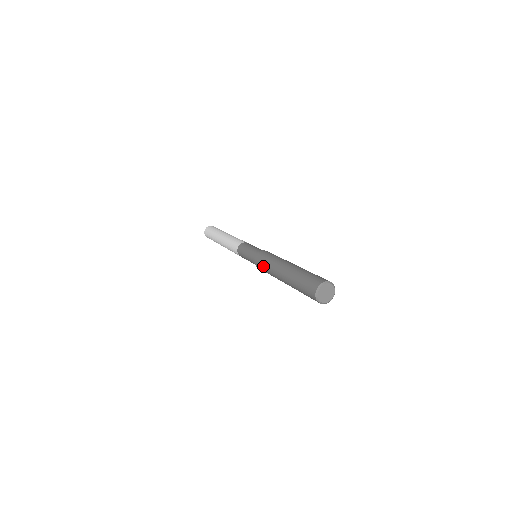
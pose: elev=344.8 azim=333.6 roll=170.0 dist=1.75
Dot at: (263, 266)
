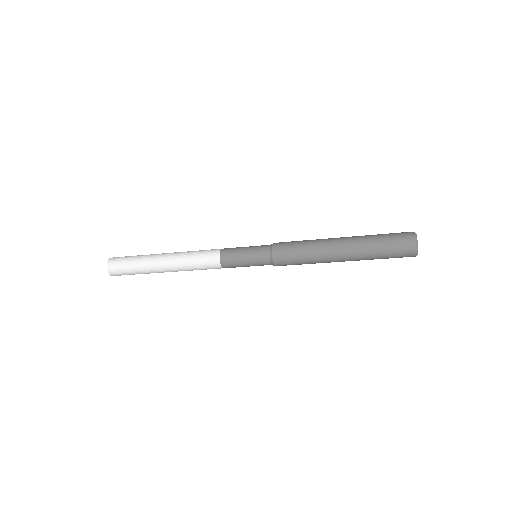
Dot at: (296, 254)
